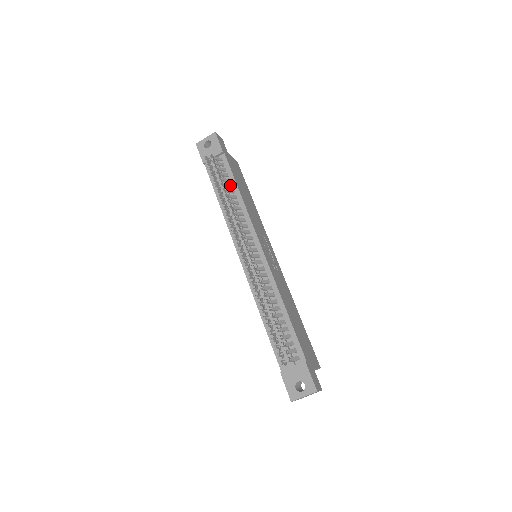
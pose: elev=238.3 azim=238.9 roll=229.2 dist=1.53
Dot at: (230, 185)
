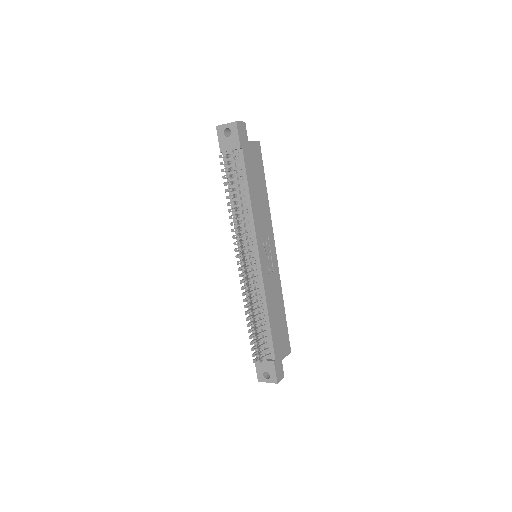
Dot at: (242, 188)
